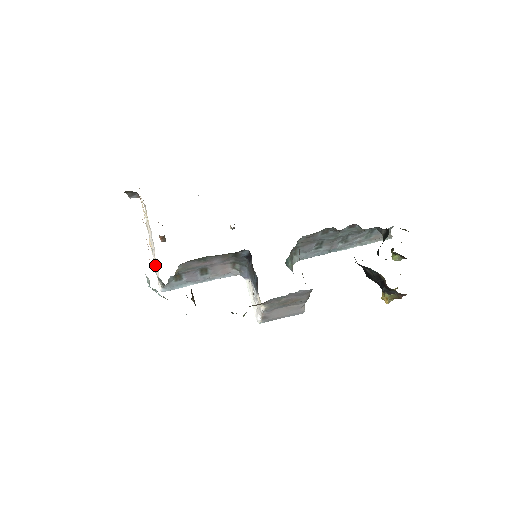
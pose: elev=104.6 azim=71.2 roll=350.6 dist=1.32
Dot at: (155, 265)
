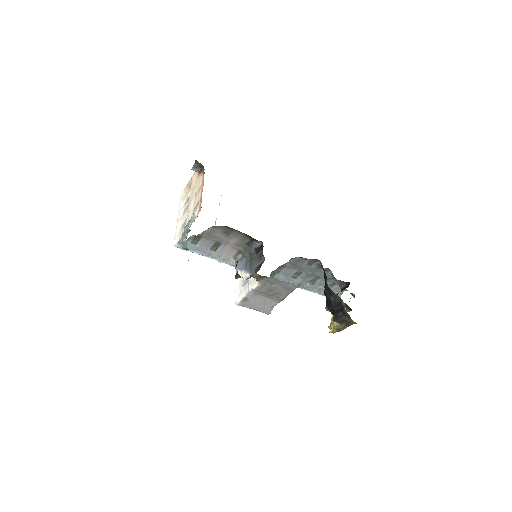
Dot at: (177, 226)
